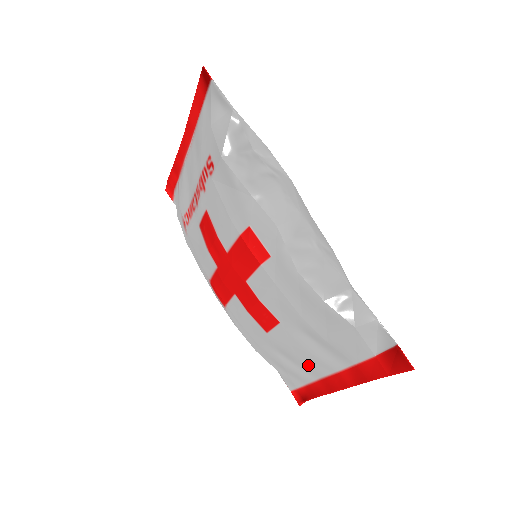
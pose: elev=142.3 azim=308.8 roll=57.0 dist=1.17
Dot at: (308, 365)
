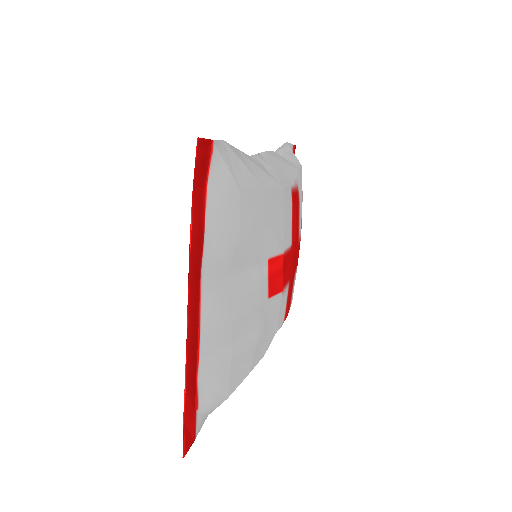
Dot at: occluded
